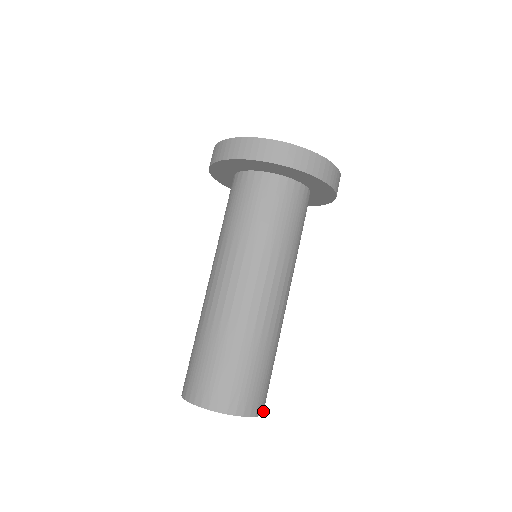
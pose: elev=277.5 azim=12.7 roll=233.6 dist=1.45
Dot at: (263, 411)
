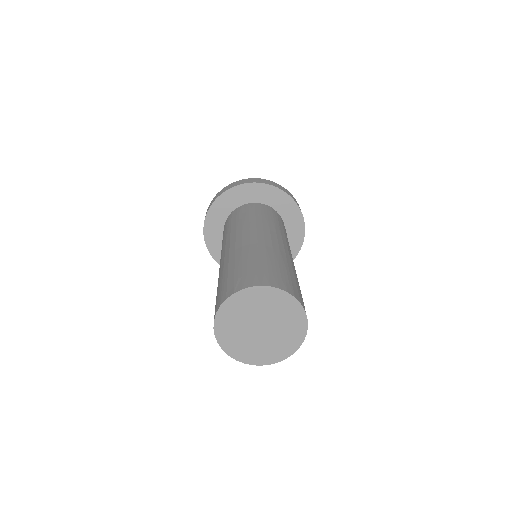
Dot at: (294, 351)
